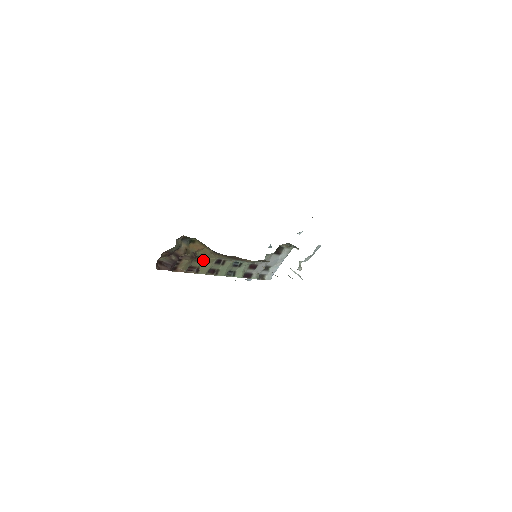
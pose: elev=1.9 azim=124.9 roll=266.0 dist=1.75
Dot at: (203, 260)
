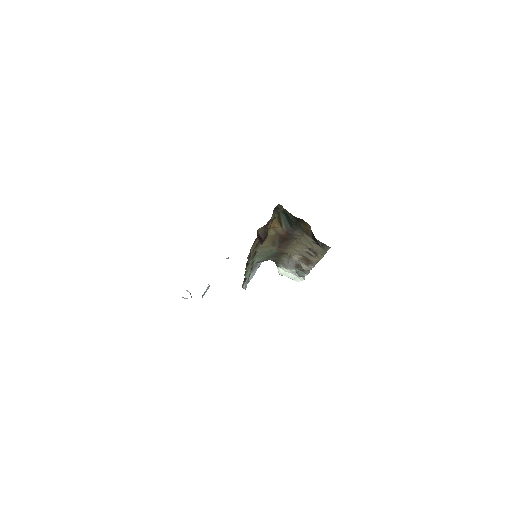
Dot at: (257, 245)
